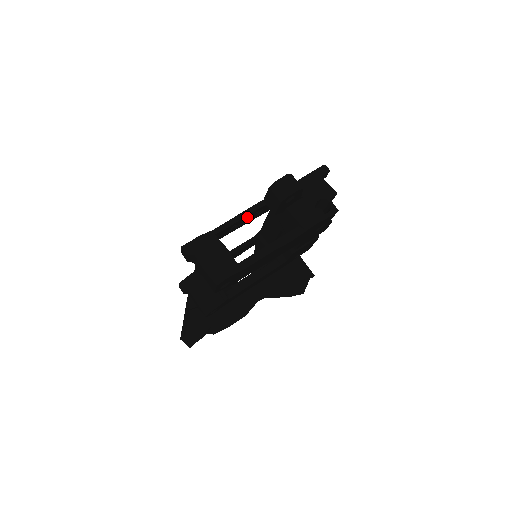
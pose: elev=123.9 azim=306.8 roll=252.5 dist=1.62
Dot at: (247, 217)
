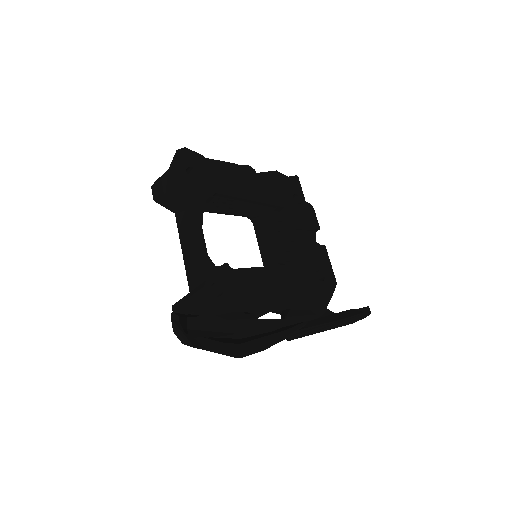
Dot at: (218, 198)
